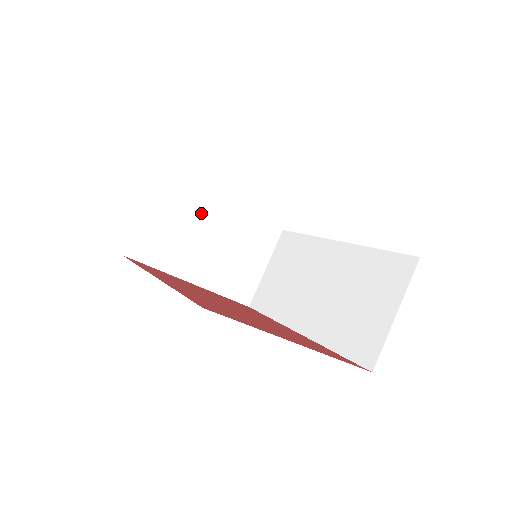
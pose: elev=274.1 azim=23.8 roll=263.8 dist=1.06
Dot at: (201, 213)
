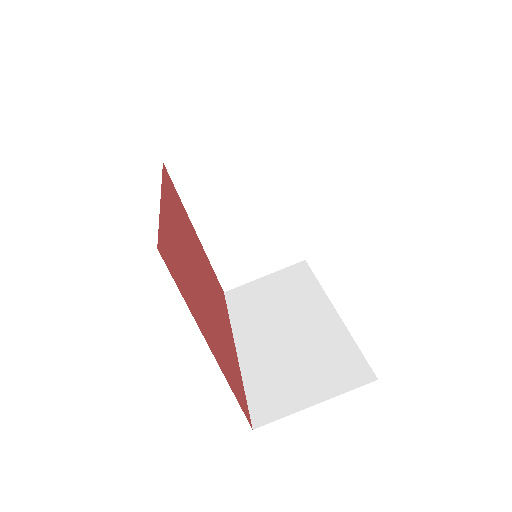
Dot at: (253, 187)
